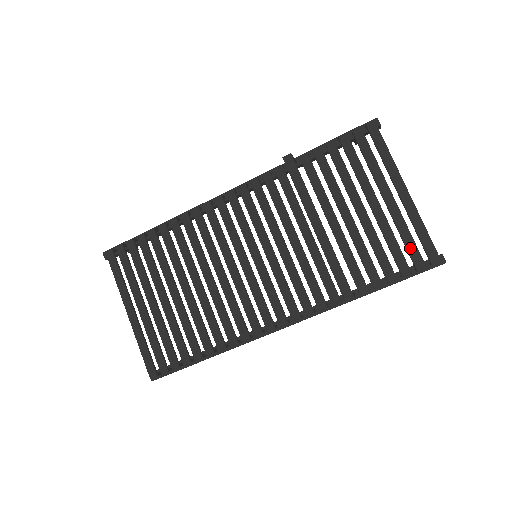
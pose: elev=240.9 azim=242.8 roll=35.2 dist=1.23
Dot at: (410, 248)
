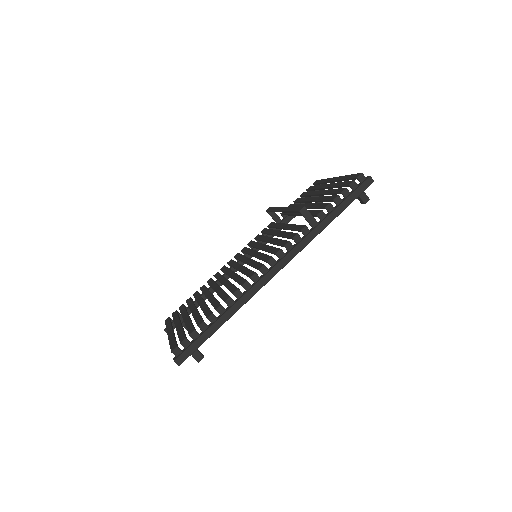
Dot at: (343, 184)
